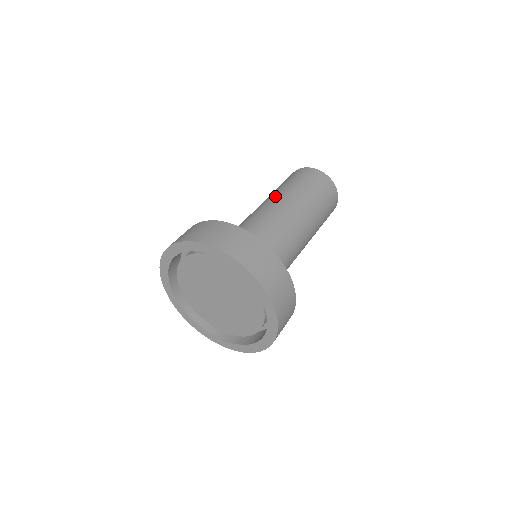
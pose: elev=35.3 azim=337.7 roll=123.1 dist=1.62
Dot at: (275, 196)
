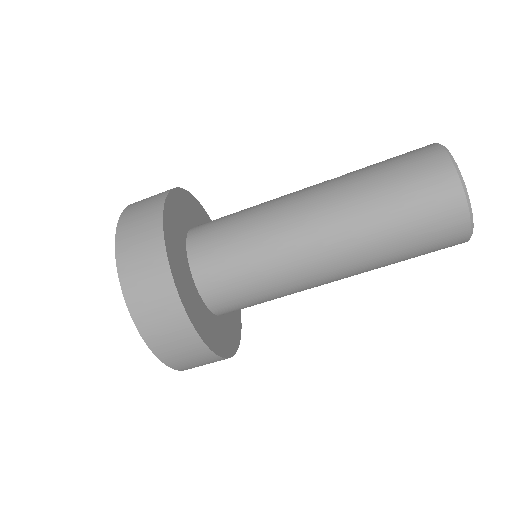
Dot at: (330, 190)
